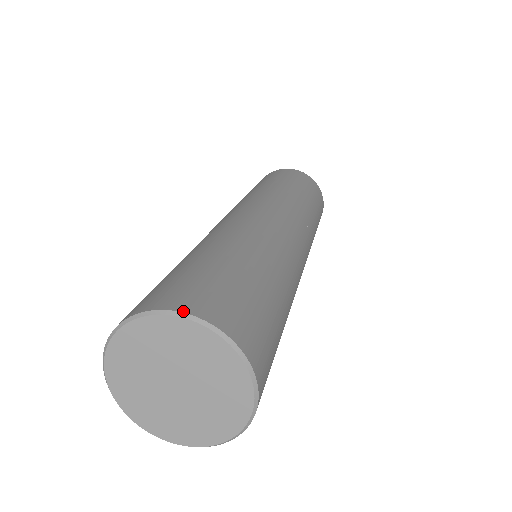
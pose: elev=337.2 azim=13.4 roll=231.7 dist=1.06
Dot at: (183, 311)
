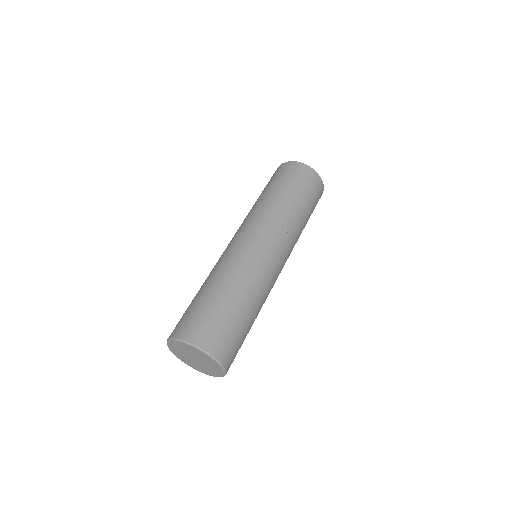
Dot at: (196, 345)
